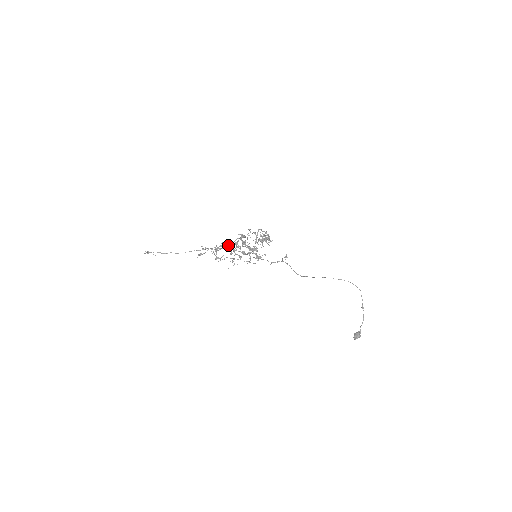
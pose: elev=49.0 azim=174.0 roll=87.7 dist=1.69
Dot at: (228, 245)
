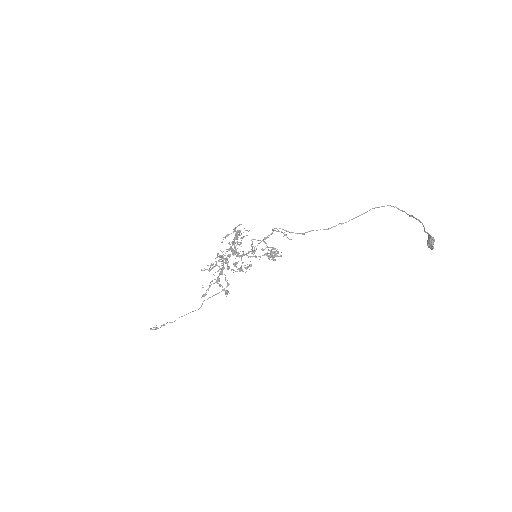
Dot at: occluded
